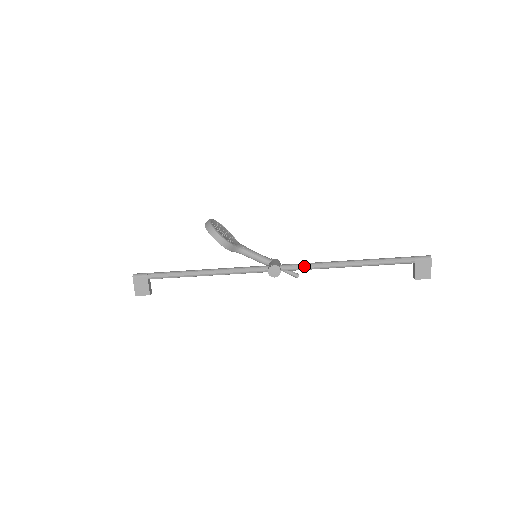
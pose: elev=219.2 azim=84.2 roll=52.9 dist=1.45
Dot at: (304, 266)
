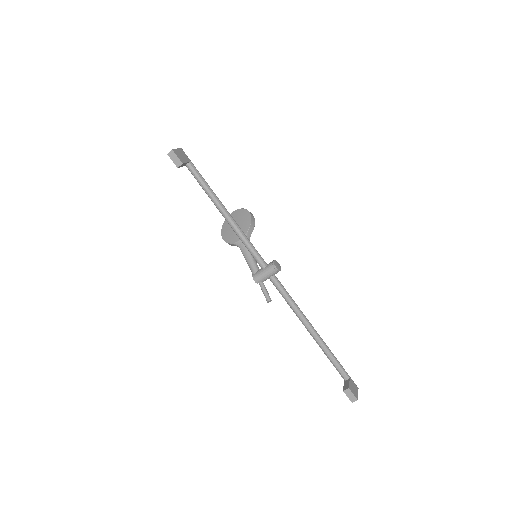
Dot at: (288, 293)
